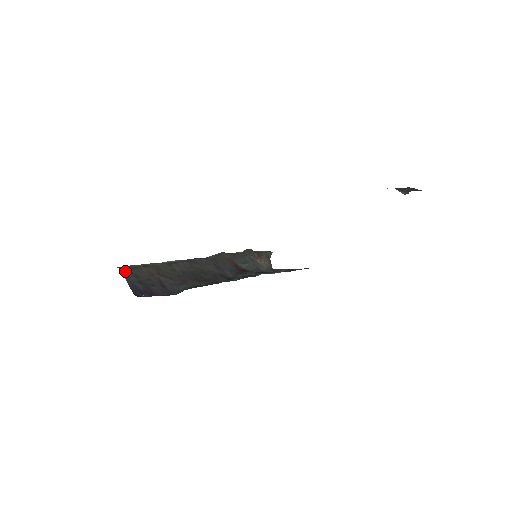
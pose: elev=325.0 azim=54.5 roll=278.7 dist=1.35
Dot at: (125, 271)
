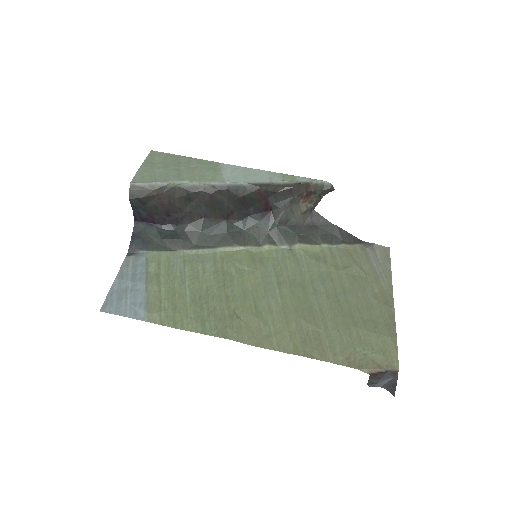
Dot at: (133, 198)
